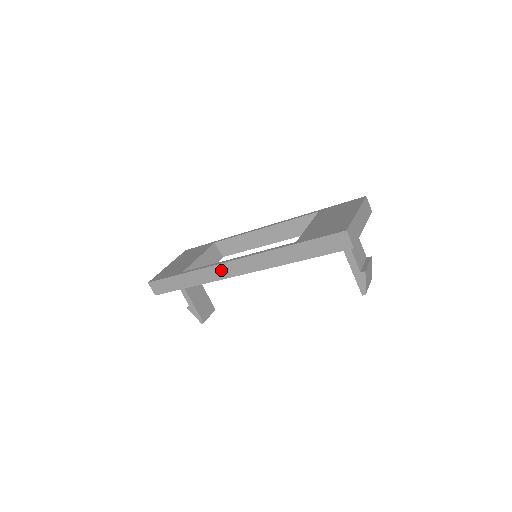
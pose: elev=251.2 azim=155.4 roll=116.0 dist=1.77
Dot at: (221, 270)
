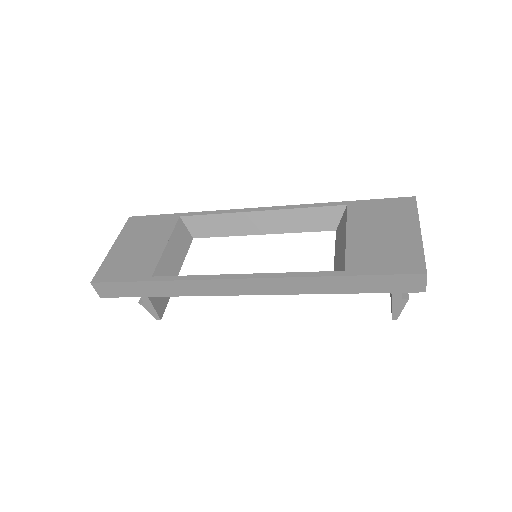
Dot at: (219, 286)
